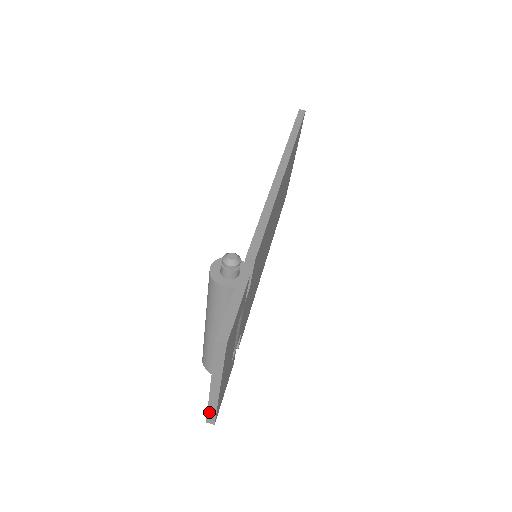
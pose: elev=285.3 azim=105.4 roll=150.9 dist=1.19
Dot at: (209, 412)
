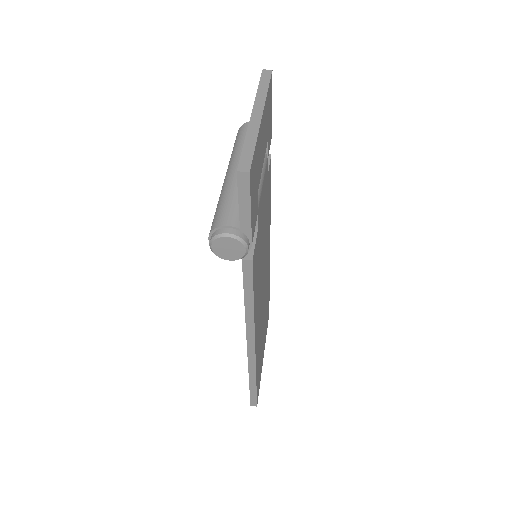
Dot at: (244, 150)
